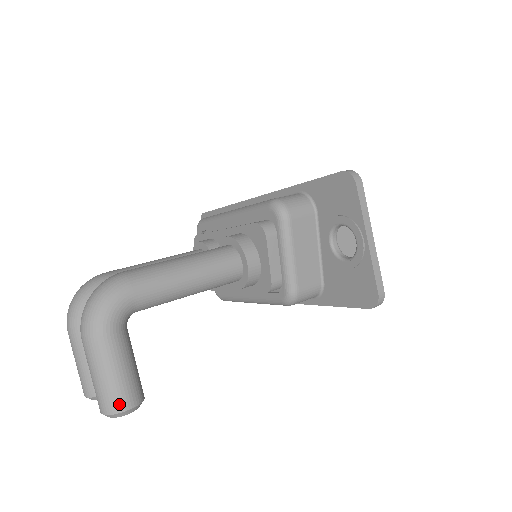
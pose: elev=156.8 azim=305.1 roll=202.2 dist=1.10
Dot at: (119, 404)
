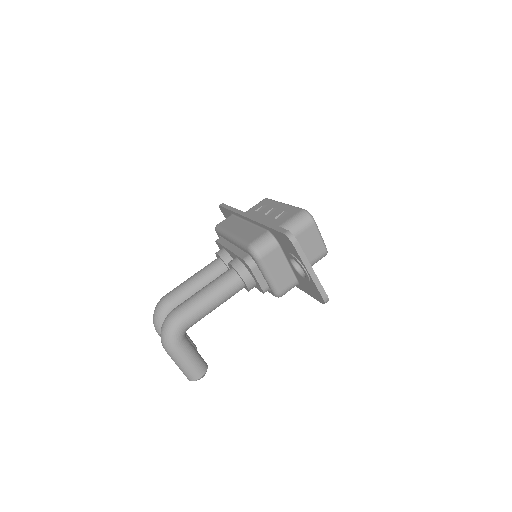
Dot at: (195, 376)
